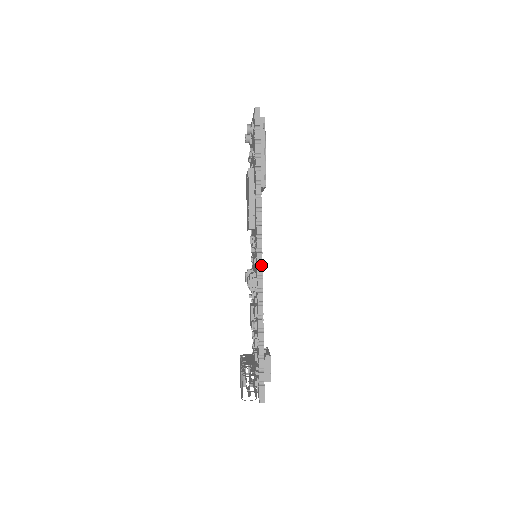
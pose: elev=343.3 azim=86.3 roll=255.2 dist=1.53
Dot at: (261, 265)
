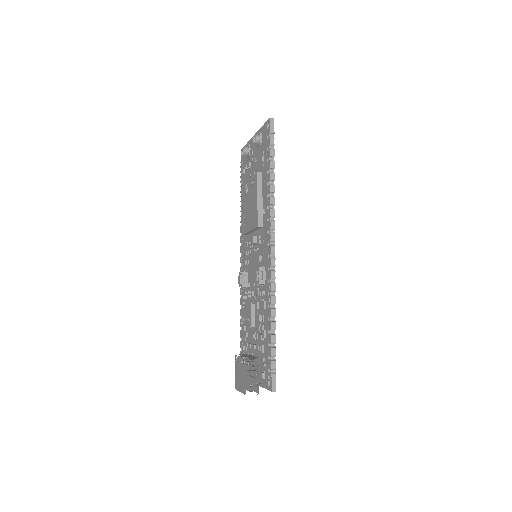
Dot at: (274, 257)
